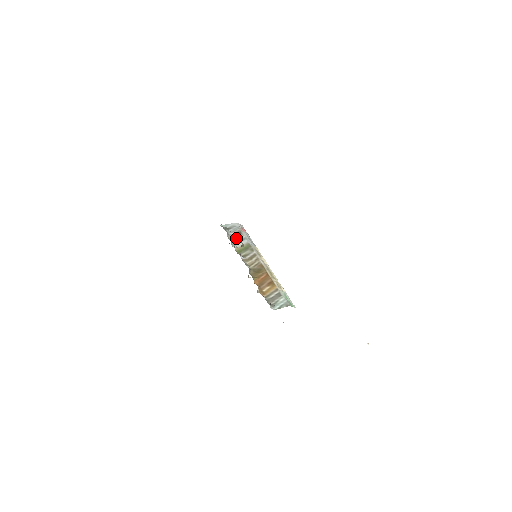
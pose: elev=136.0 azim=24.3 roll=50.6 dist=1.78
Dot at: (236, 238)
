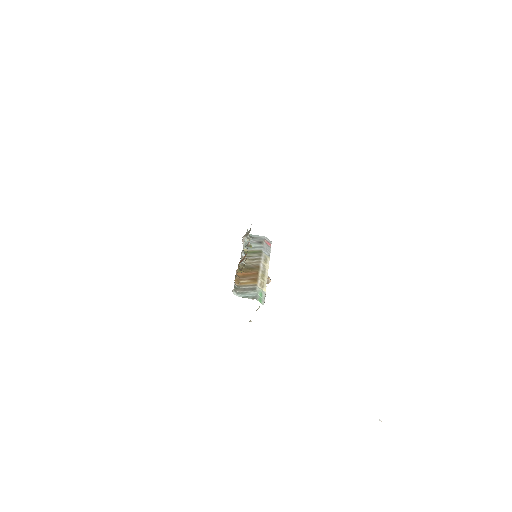
Dot at: (254, 245)
